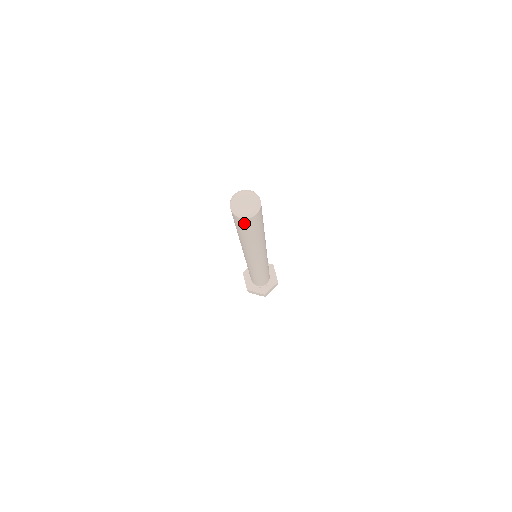
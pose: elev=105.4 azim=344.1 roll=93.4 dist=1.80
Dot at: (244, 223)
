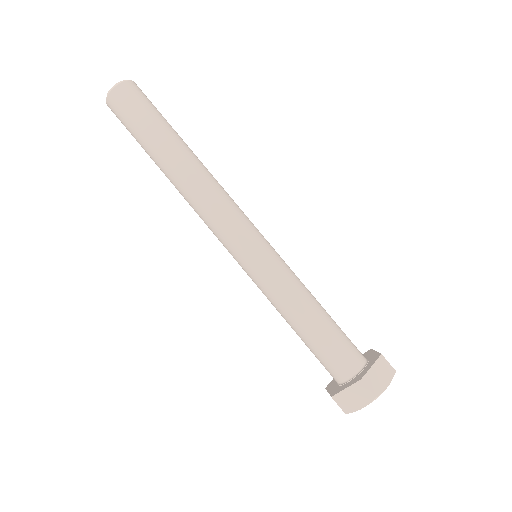
Dot at: (121, 103)
